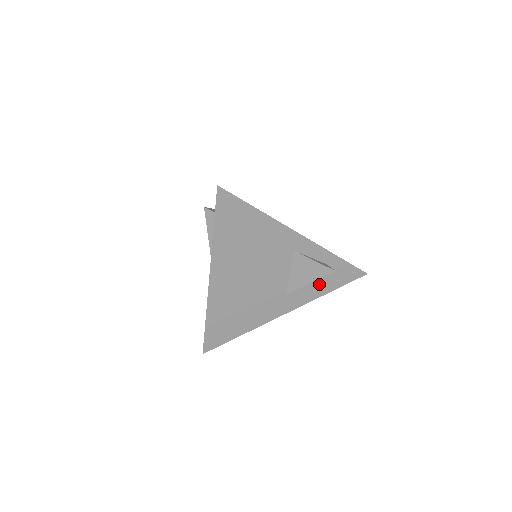
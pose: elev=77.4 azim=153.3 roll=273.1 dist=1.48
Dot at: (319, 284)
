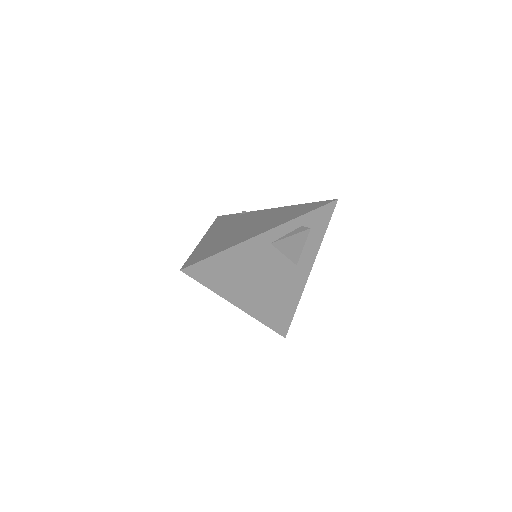
Dot at: (311, 238)
